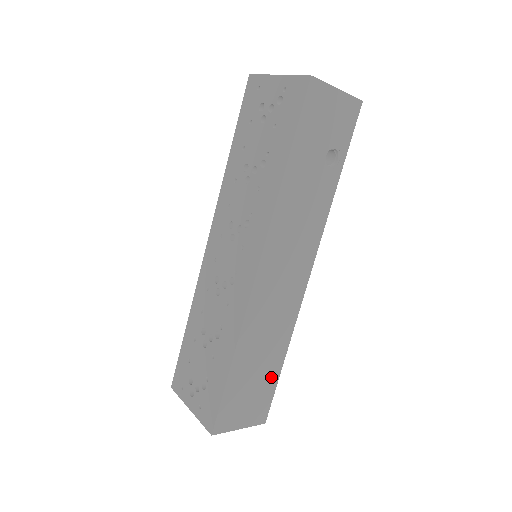
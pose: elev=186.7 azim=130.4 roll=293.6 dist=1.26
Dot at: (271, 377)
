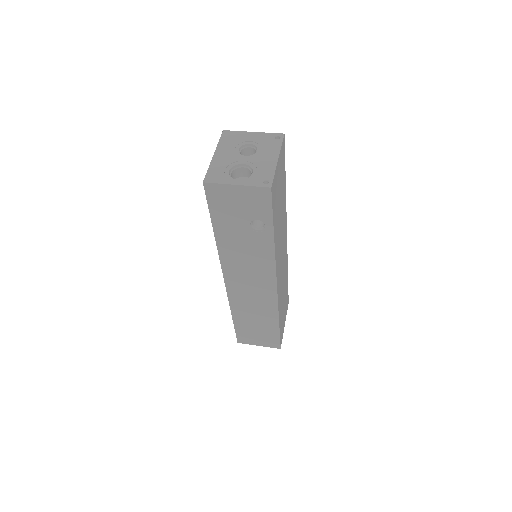
Dot at: (272, 330)
